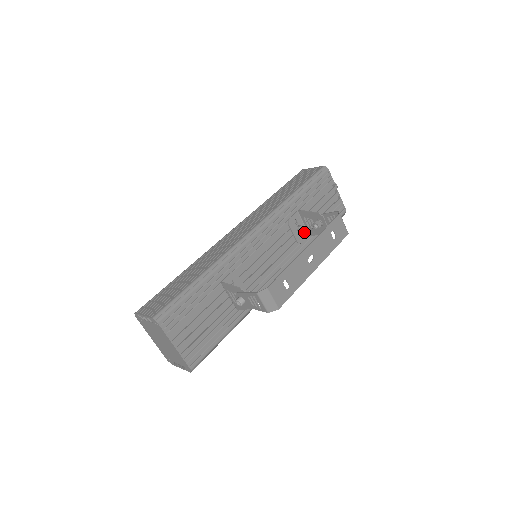
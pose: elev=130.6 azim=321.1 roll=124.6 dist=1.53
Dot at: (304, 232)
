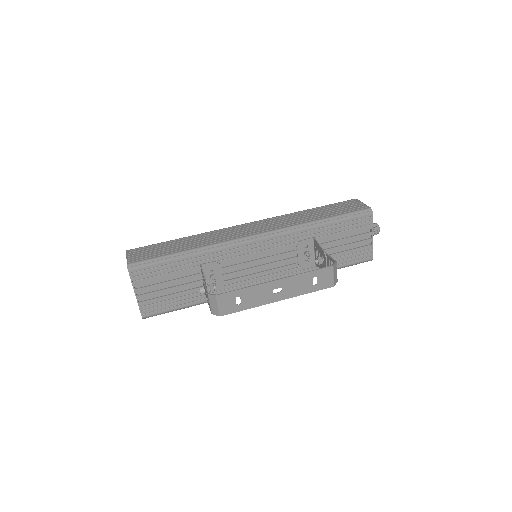
Dot at: (311, 259)
